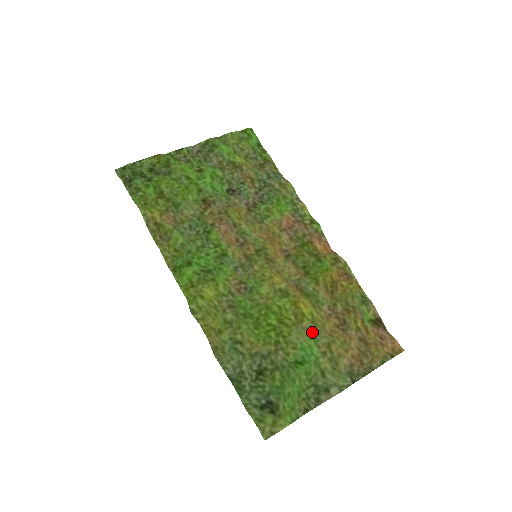
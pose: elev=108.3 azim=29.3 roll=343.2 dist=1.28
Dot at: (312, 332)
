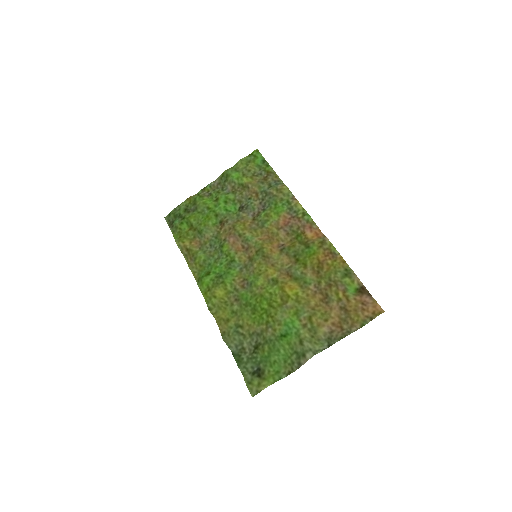
Dot at: (295, 309)
